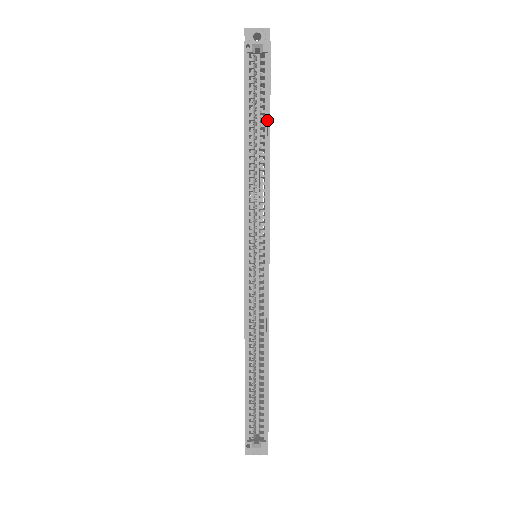
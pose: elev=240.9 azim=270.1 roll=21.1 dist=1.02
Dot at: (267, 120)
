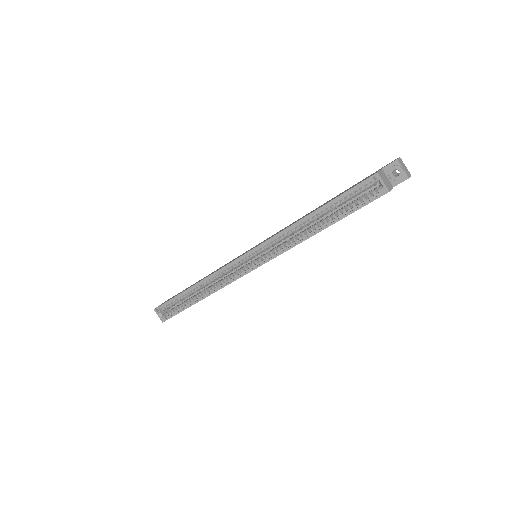
Dot at: (336, 220)
